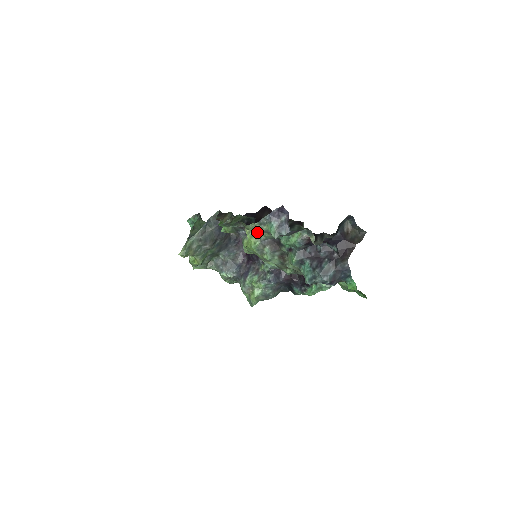
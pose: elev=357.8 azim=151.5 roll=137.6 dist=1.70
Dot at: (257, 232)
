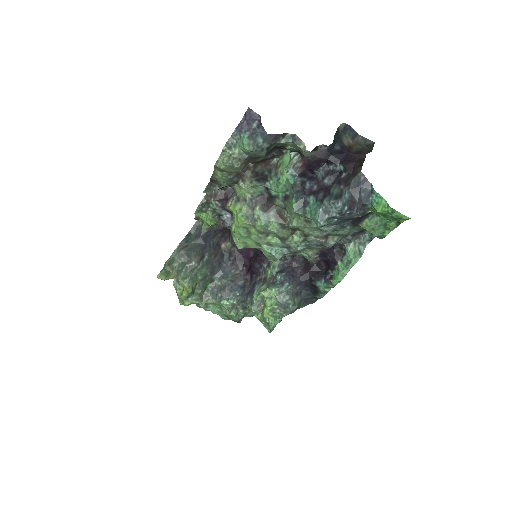
Dot at: (239, 193)
